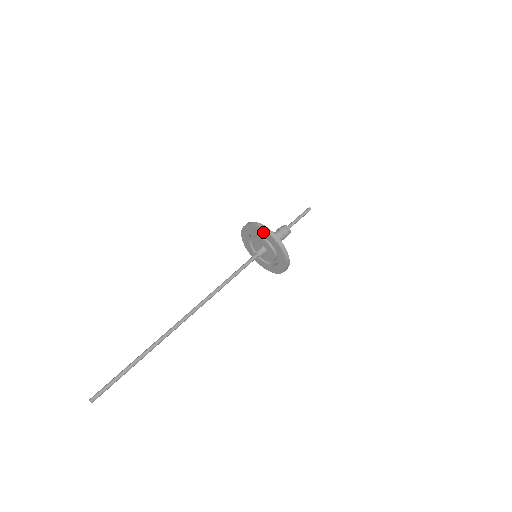
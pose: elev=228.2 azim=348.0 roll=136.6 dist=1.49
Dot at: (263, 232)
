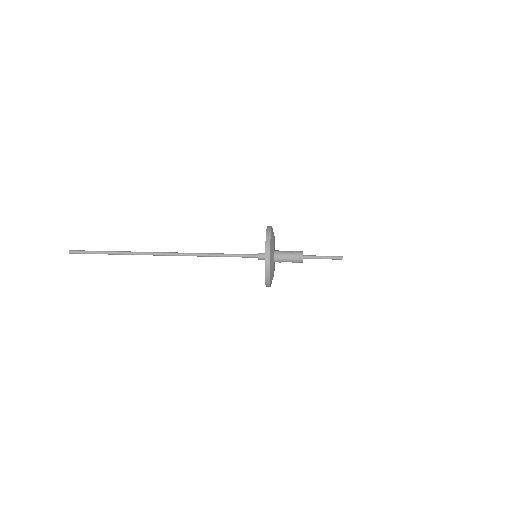
Dot at: occluded
